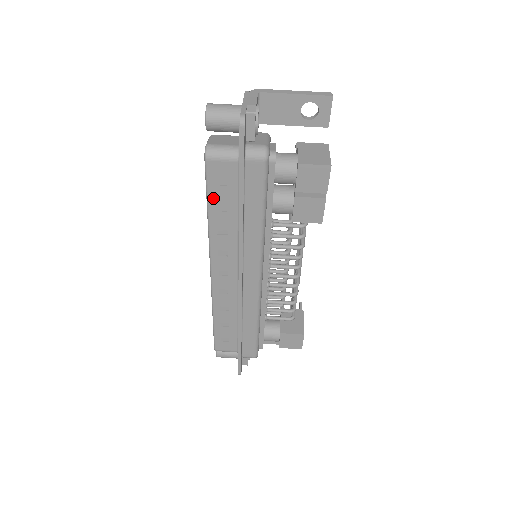
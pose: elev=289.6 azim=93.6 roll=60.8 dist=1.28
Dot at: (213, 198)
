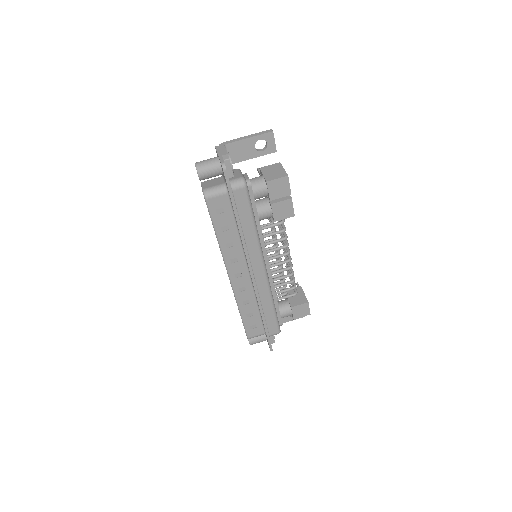
Dot at: (217, 224)
